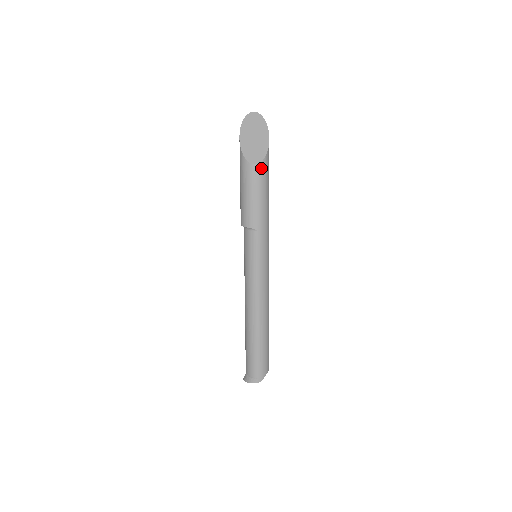
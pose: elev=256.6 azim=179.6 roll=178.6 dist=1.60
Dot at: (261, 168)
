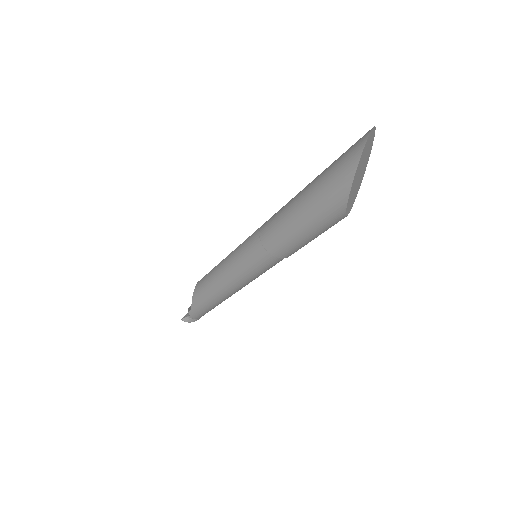
Dot at: occluded
